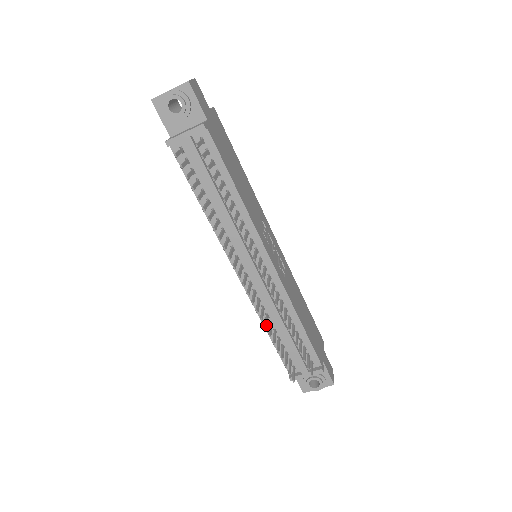
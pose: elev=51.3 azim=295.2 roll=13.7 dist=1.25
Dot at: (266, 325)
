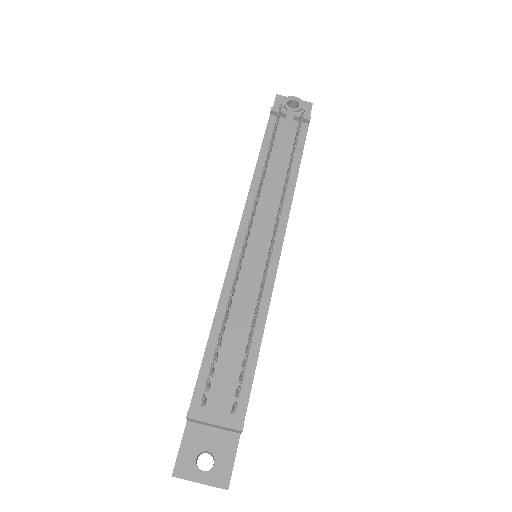
Dot at: (232, 294)
